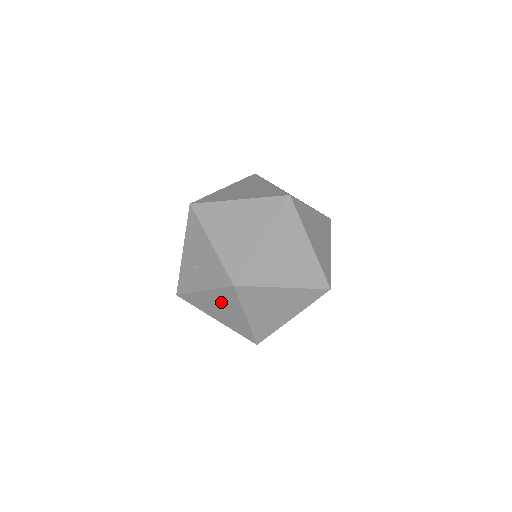
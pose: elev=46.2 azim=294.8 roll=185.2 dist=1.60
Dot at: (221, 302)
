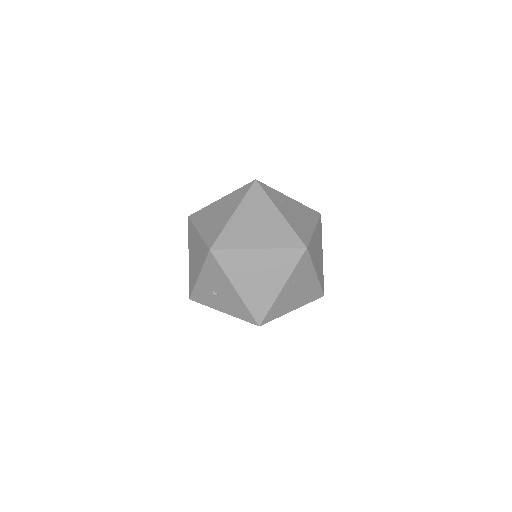
Dot at: occluded
